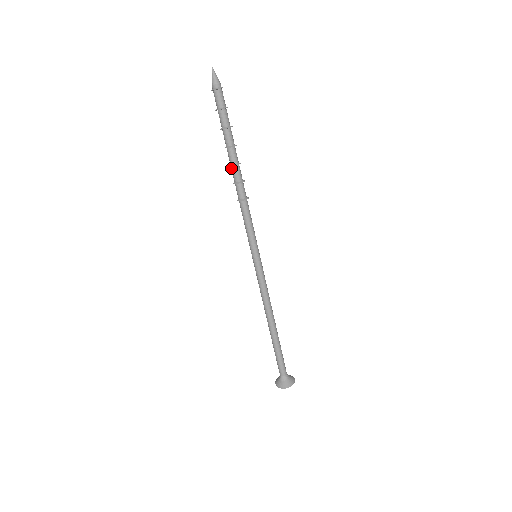
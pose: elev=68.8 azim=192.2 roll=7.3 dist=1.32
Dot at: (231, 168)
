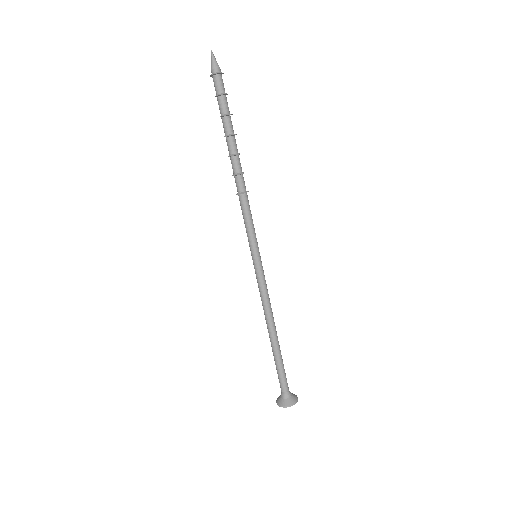
Dot at: (233, 158)
